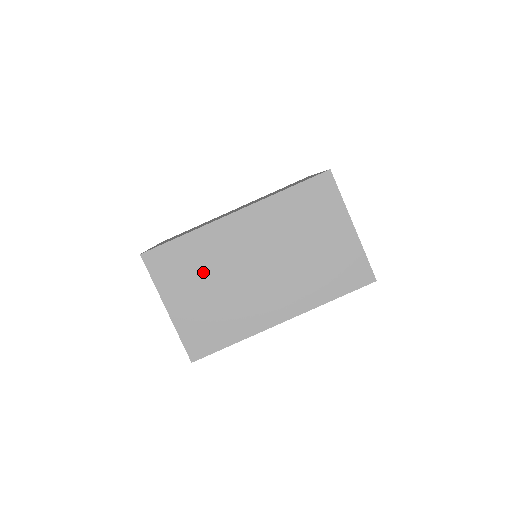
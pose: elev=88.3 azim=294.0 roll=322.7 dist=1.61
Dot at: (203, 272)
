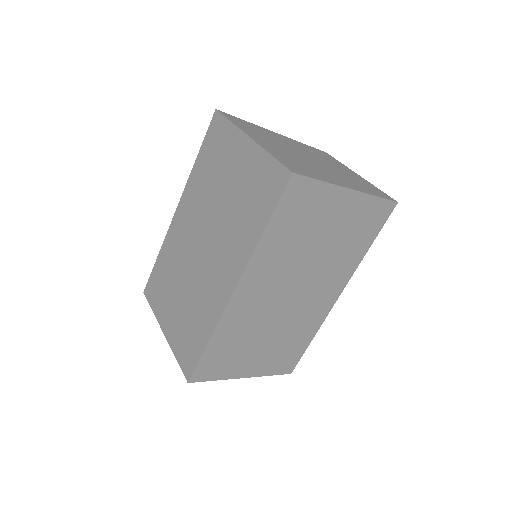
Dot at: (249, 341)
